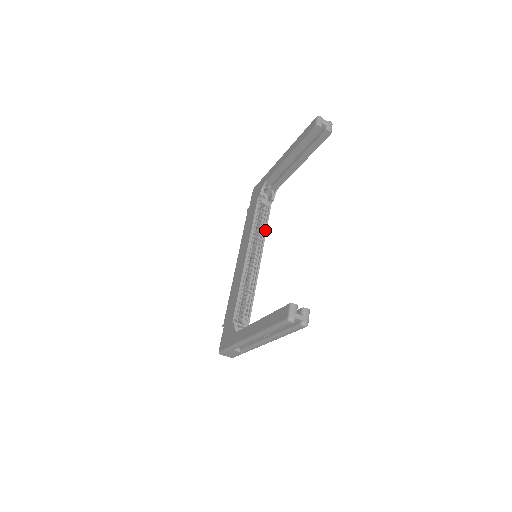
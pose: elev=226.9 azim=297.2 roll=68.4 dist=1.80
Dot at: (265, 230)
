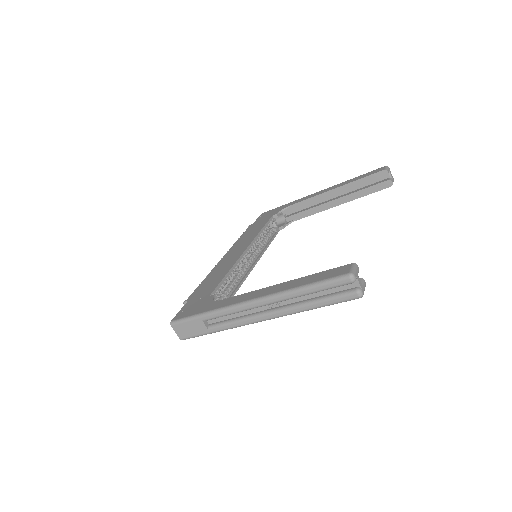
Dot at: (267, 245)
